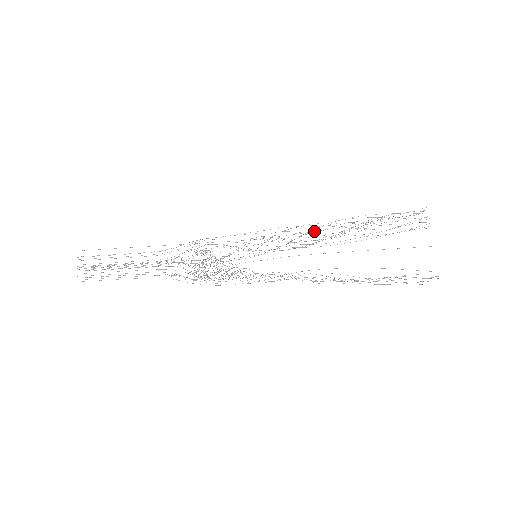
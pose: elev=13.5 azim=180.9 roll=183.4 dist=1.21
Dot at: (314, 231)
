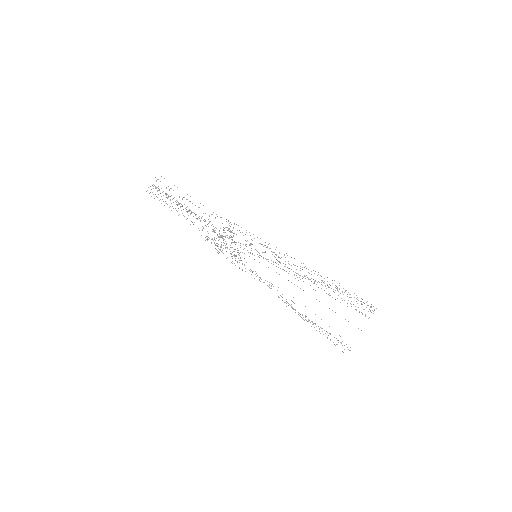
Dot at: (300, 268)
